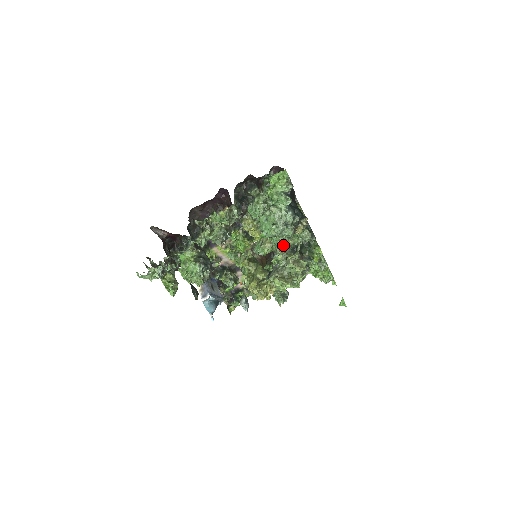
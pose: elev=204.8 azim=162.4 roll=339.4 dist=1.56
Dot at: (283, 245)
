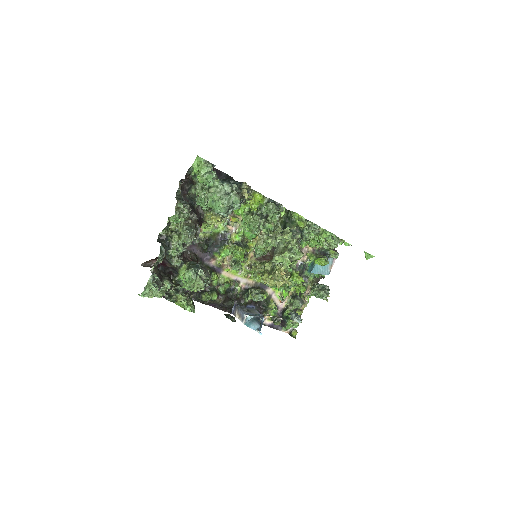
Dot at: (270, 234)
